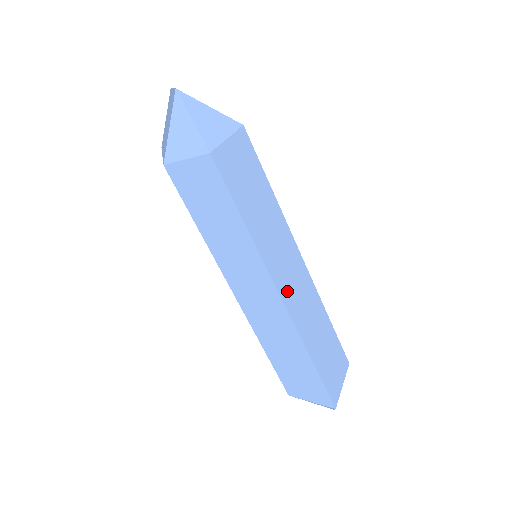
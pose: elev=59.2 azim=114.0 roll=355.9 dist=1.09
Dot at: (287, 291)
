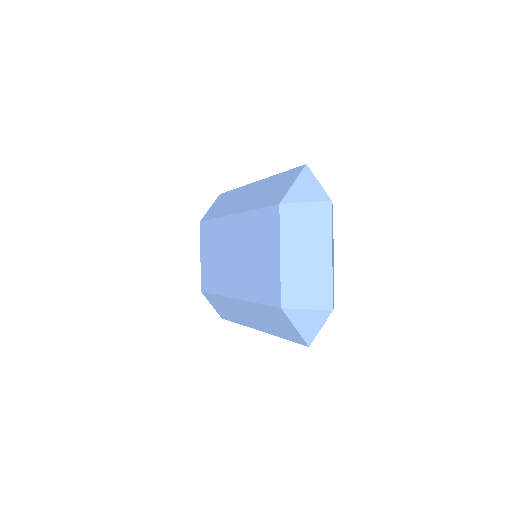
Dot at: occluded
